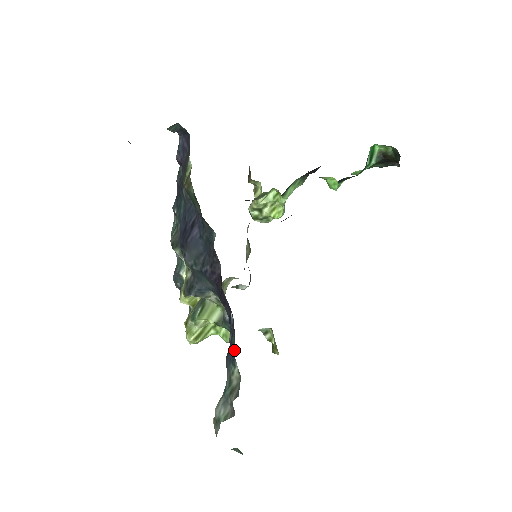
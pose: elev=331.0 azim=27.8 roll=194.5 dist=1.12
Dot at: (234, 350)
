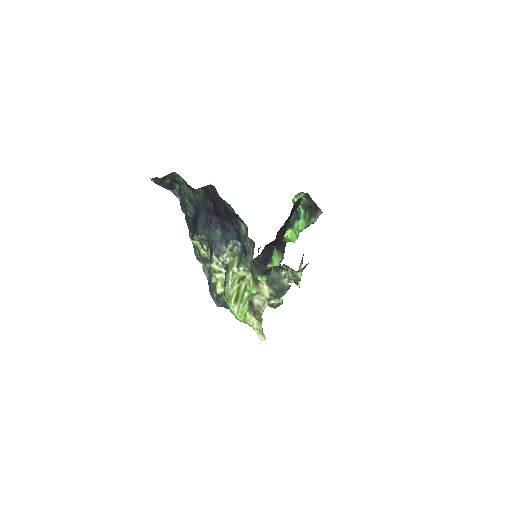
Dot at: (231, 209)
